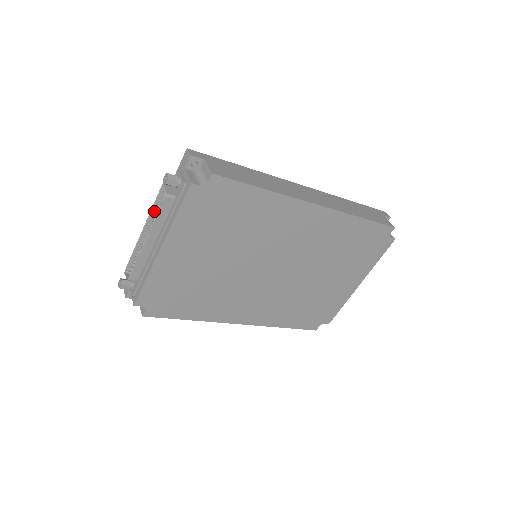
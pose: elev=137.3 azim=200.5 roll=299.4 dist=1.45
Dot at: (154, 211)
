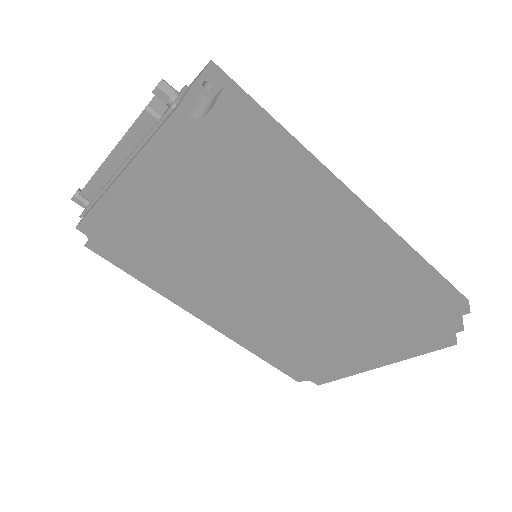
Dot at: occluded
